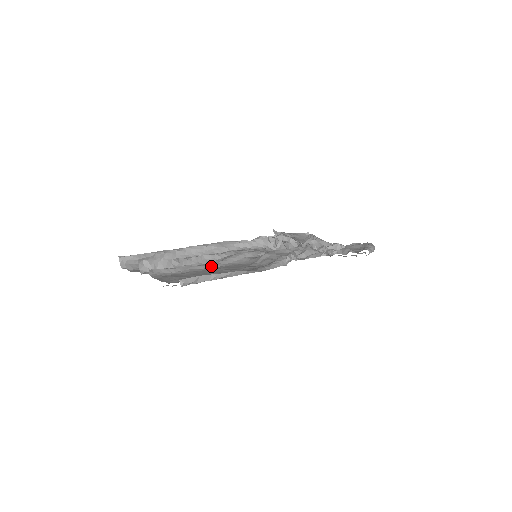
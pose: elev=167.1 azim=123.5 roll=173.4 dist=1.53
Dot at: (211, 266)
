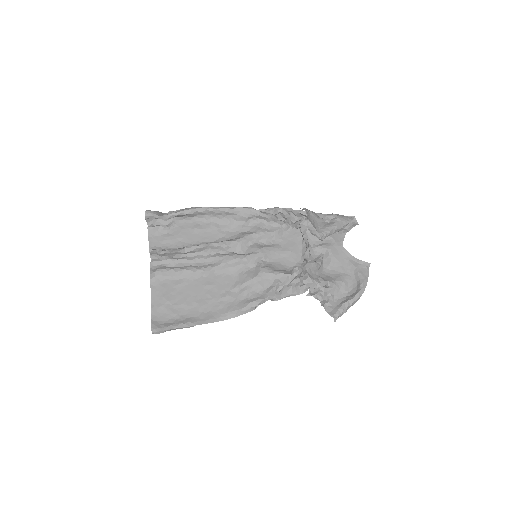
Dot at: (204, 273)
